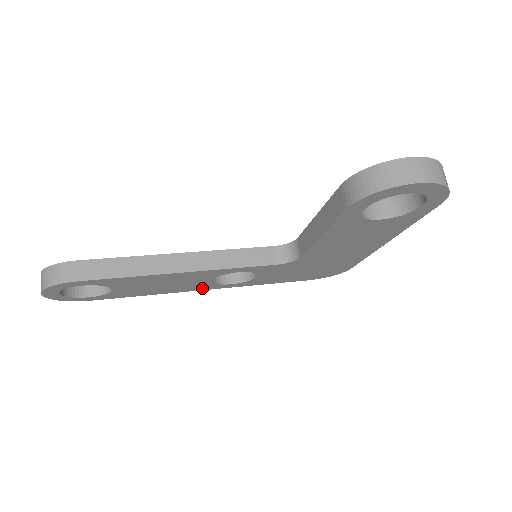
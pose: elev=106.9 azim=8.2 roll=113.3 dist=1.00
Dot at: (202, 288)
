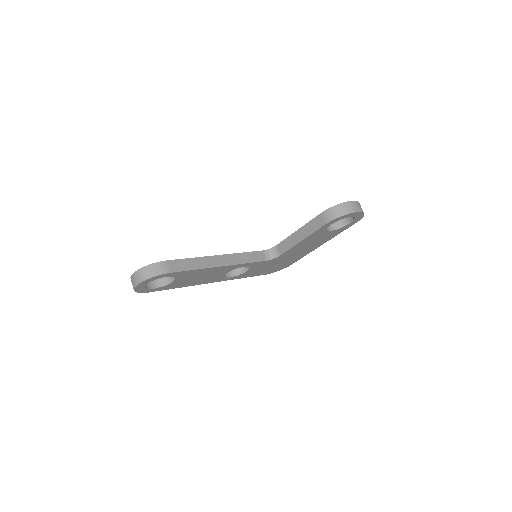
Dot at: (213, 281)
